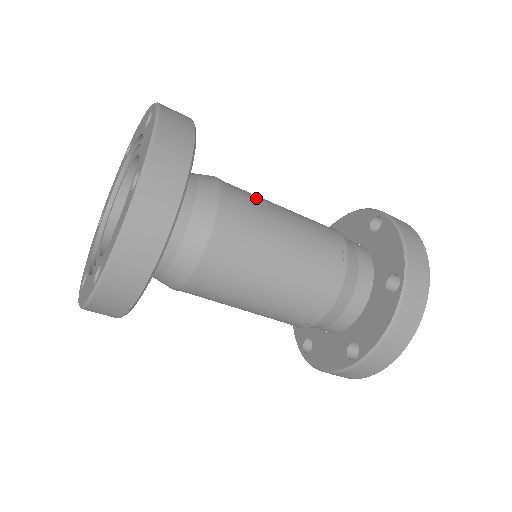
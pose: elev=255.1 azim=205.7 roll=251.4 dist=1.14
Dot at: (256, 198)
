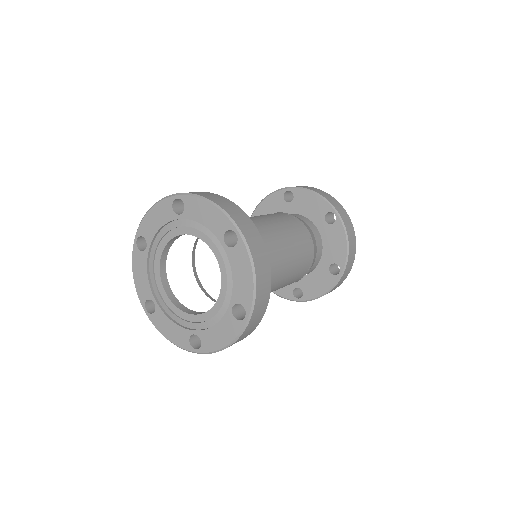
Dot at: (275, 244)
